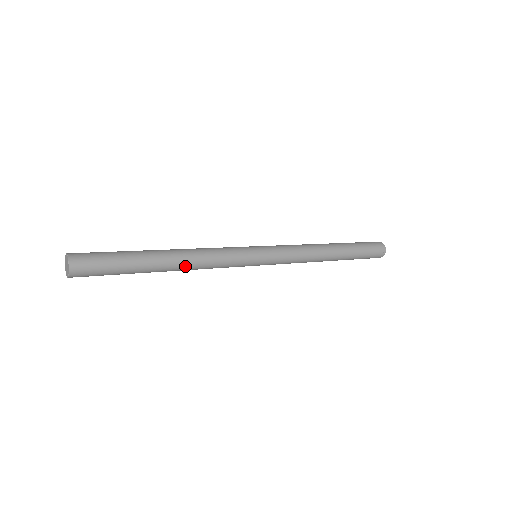
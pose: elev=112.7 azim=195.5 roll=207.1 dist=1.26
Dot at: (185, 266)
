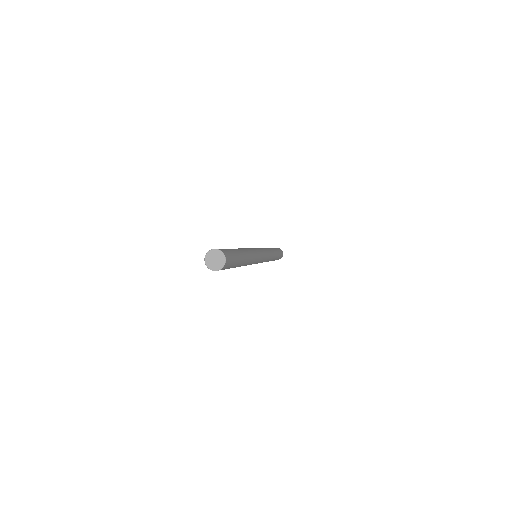
Dot at: (250, 258)
